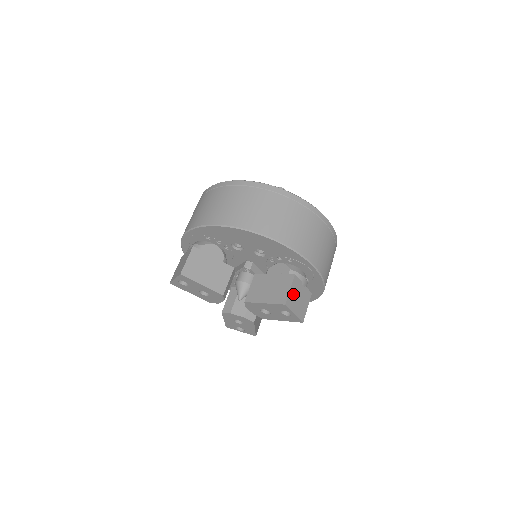
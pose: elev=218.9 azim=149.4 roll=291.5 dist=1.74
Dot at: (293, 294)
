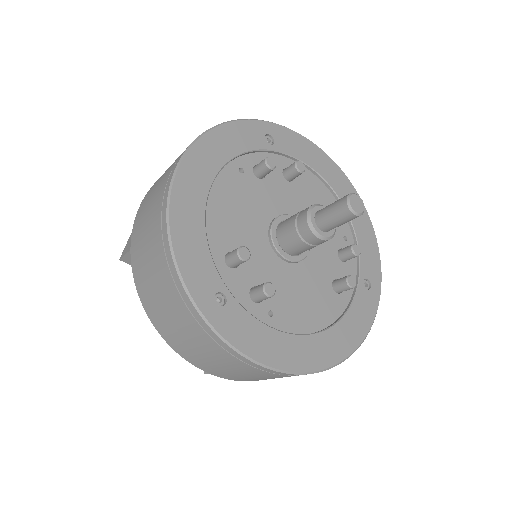
Dot at: occluded
